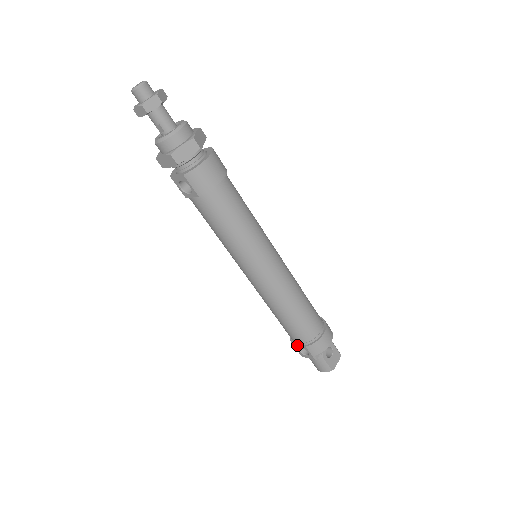
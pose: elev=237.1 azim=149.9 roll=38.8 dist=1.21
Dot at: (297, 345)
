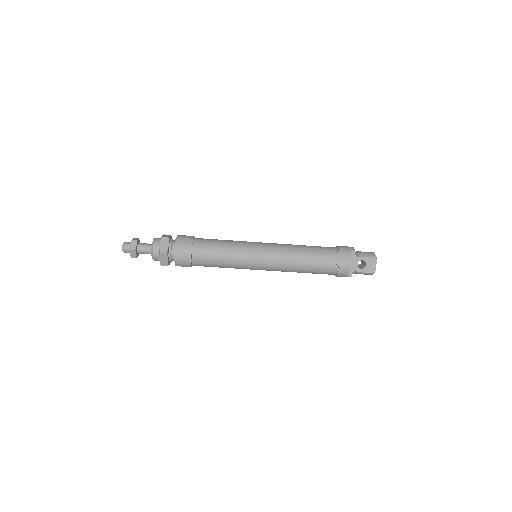
Dot at: occluded
